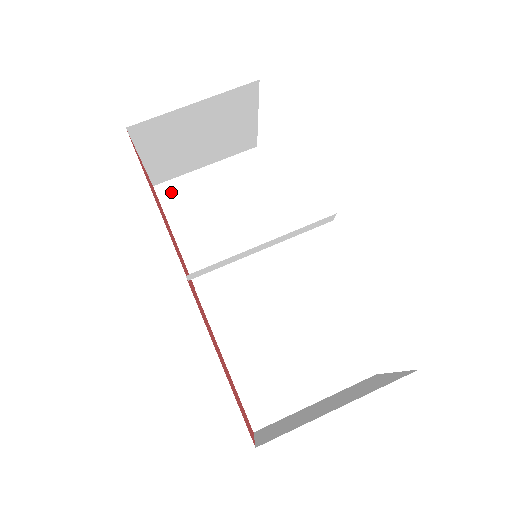
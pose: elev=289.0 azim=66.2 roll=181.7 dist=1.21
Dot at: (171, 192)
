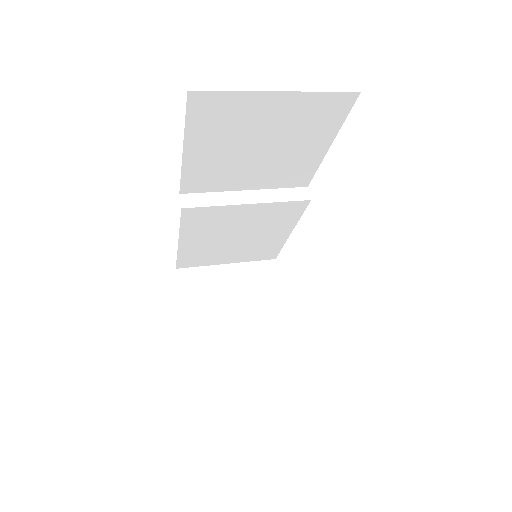
Dot at: occluded
